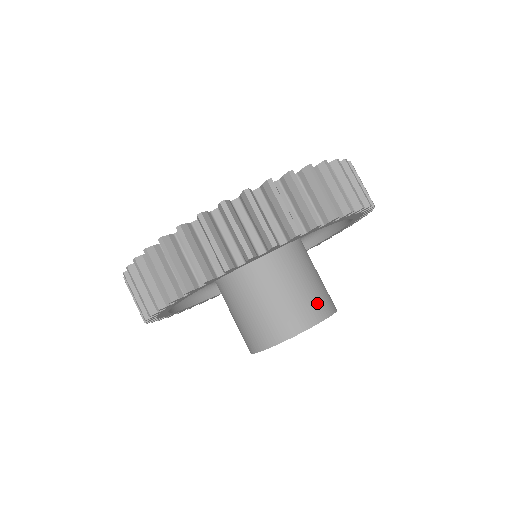
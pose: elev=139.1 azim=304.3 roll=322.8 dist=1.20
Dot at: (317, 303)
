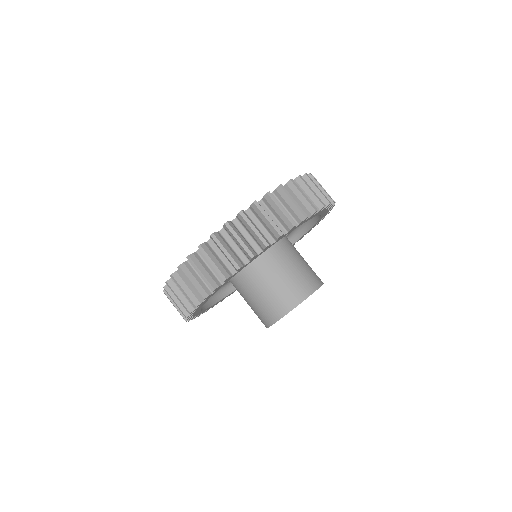
Dot at: (314, 275)
